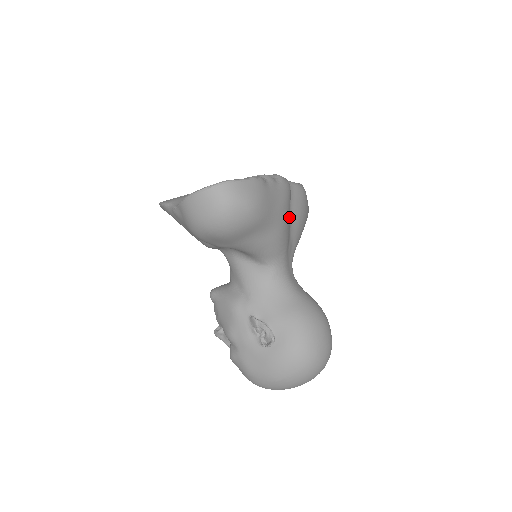
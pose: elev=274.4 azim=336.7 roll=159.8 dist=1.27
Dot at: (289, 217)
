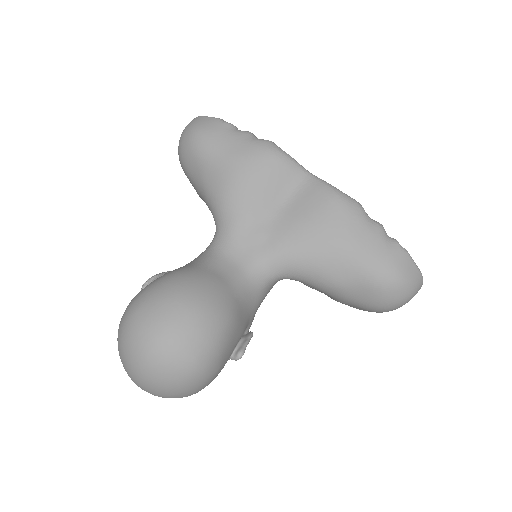
Dot at: (257, 185)
